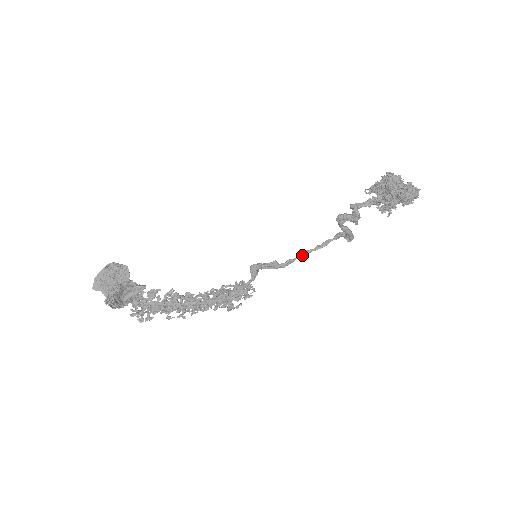
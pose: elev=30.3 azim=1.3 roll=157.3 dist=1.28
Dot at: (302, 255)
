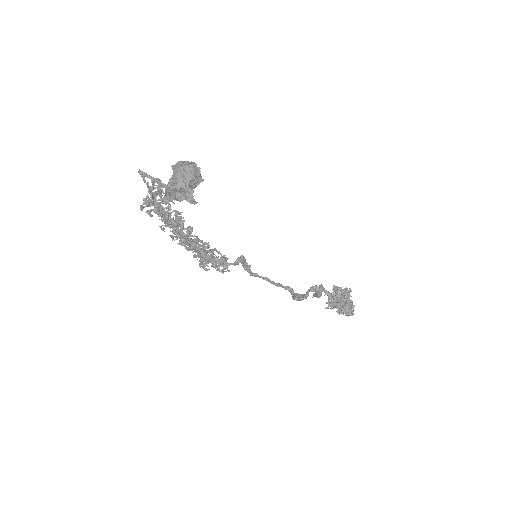
Dot at: (265, 279)
